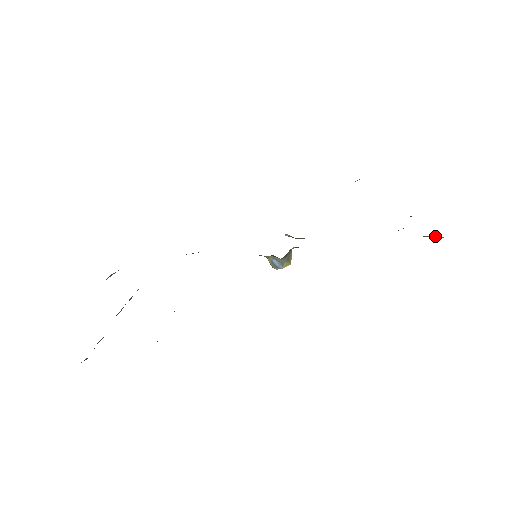
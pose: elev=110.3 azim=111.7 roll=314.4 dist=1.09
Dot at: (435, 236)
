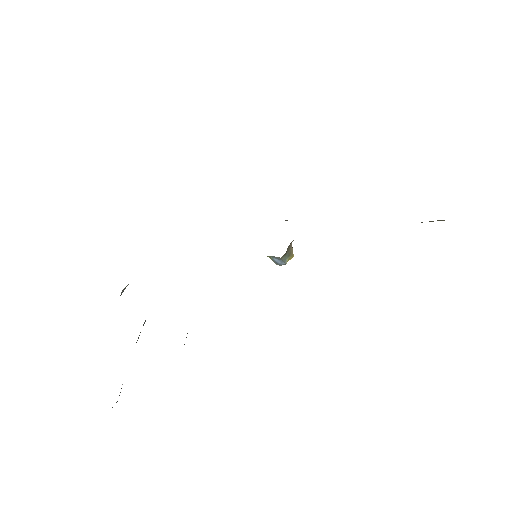
Dot at: (440, 220)
